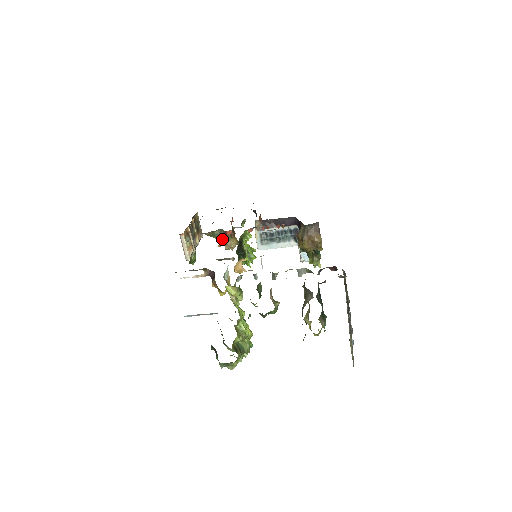
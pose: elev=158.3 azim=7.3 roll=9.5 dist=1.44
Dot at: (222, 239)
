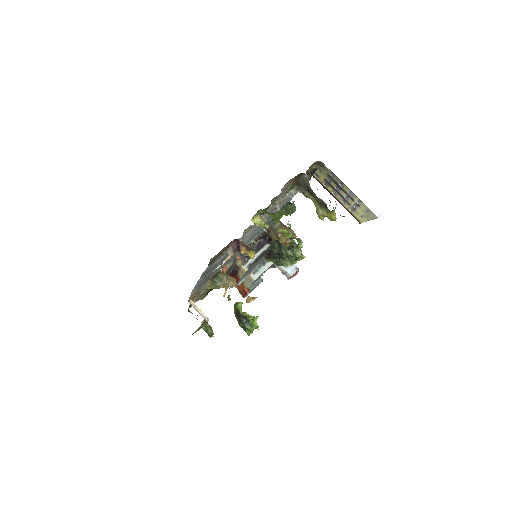
Dot at: (223, 281)
